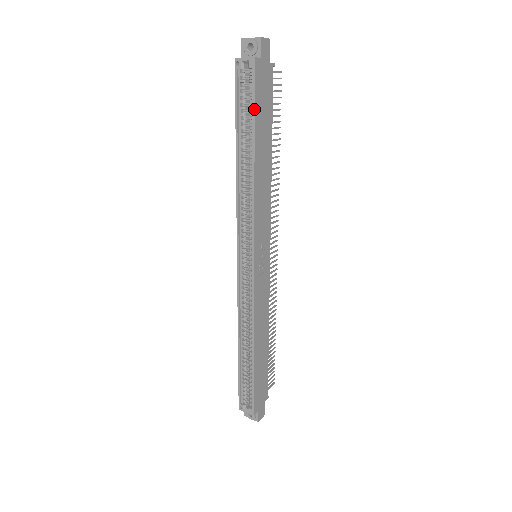
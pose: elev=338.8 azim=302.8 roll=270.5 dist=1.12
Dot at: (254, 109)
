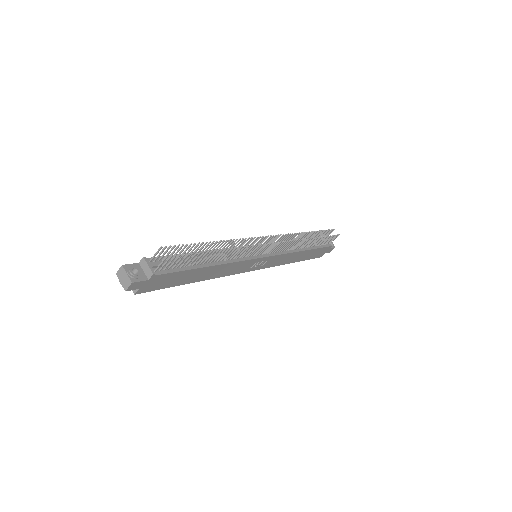
Dot at: occluded
